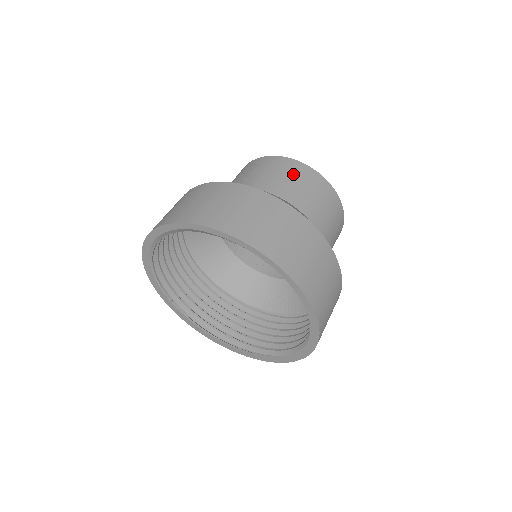
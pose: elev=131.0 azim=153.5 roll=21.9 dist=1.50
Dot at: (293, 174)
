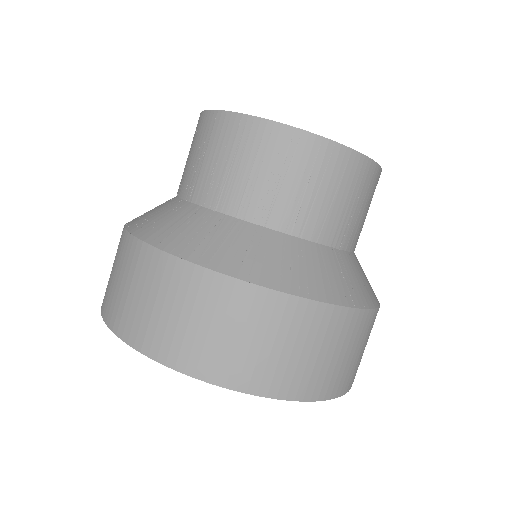
Dot at: (365, 196)
